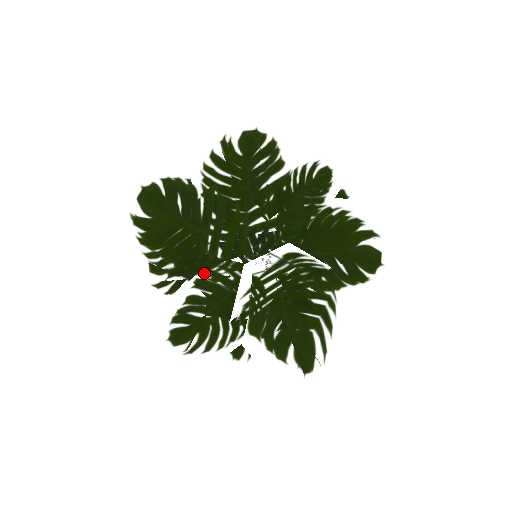
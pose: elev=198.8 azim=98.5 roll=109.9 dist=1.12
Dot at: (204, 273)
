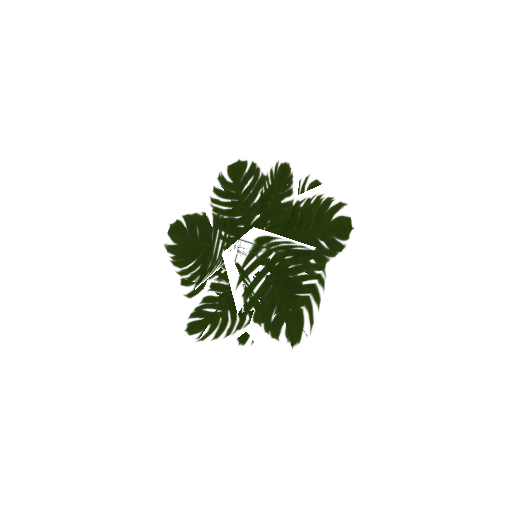
Dot at: (210, 274)
